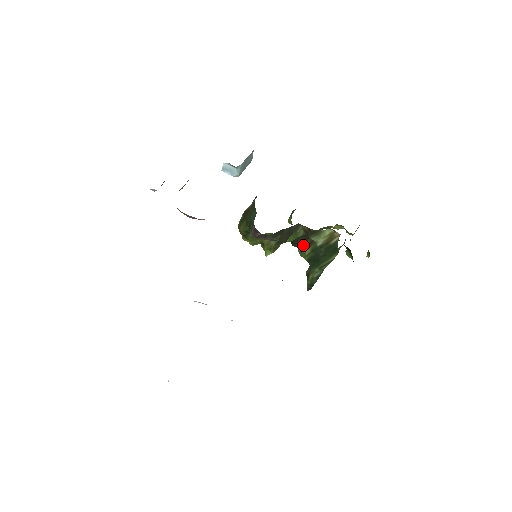
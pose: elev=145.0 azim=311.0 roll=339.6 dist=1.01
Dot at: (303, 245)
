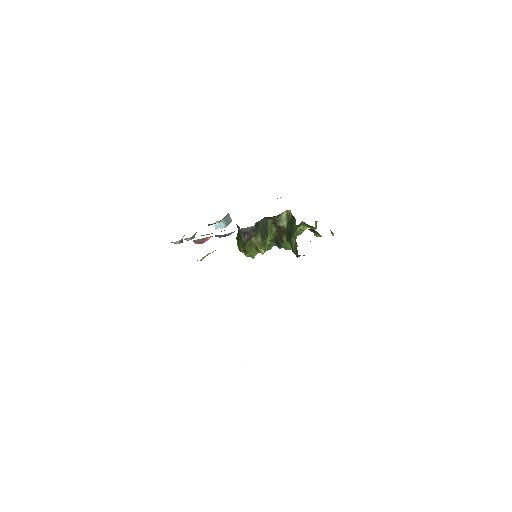
Dot at: (281, 238)
